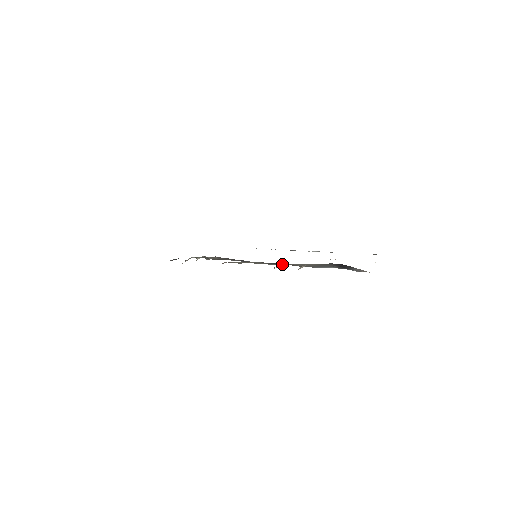
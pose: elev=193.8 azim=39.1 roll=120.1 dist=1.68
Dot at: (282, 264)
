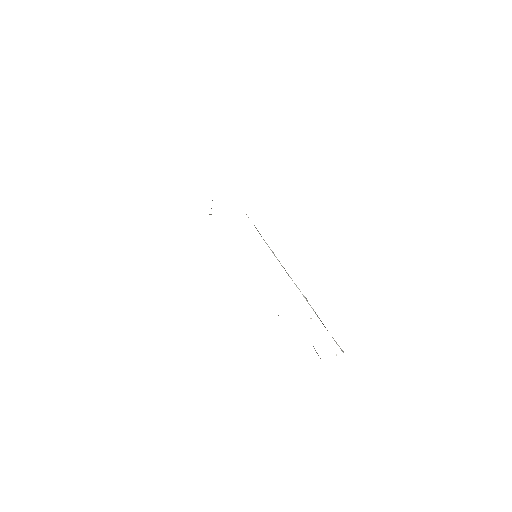
Dot at: occluded
